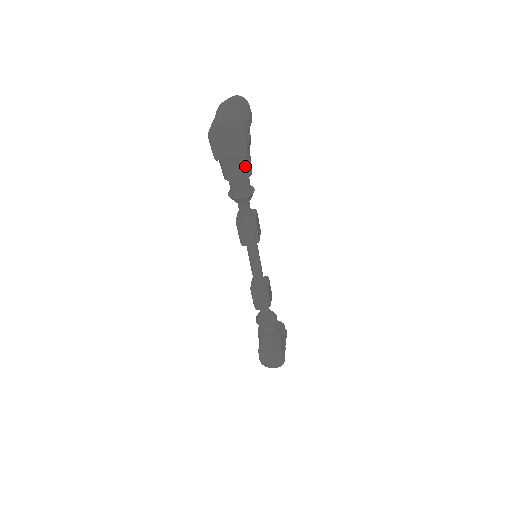
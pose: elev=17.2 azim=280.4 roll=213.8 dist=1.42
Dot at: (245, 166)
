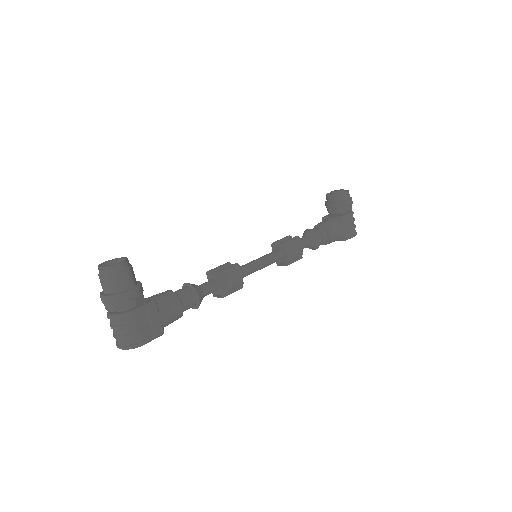
Dot at: (171, 321)
